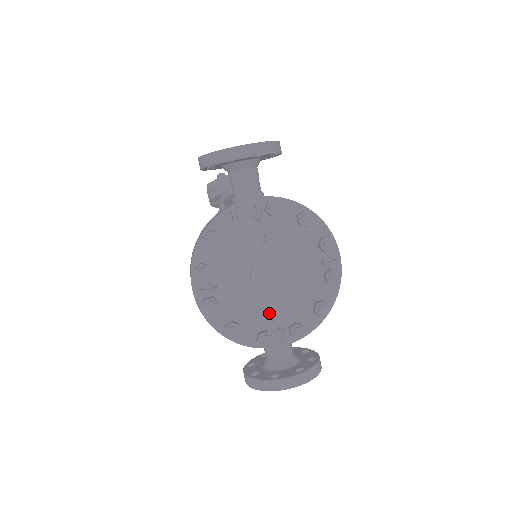
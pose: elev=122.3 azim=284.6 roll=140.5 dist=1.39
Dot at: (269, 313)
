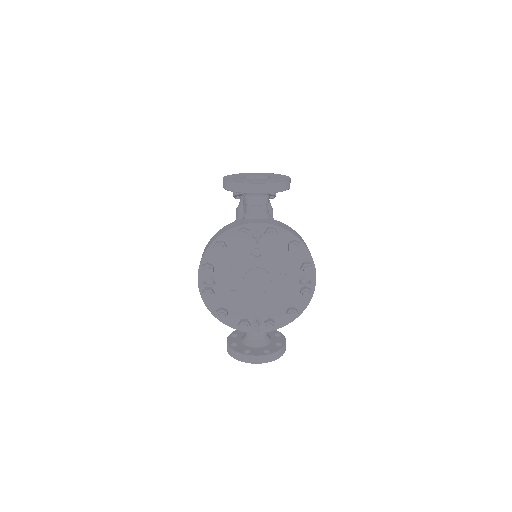
Dot at: (252, 308)
